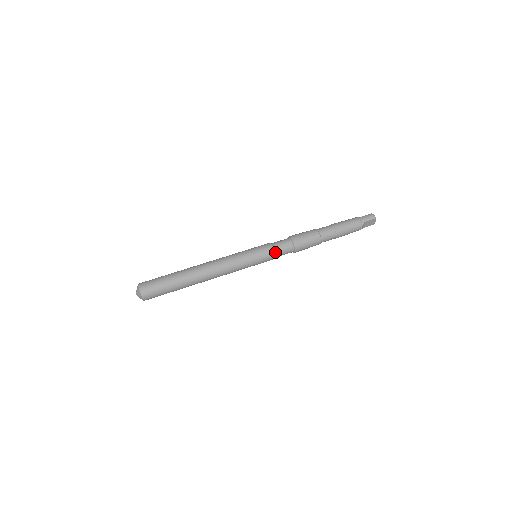
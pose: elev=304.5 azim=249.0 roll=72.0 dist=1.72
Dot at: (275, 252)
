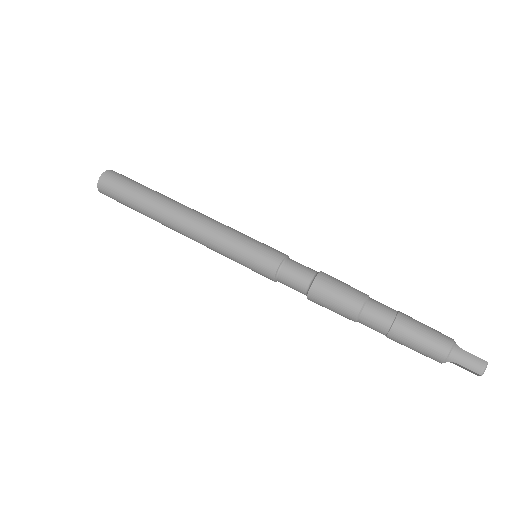
Dot at: (277, 276)
